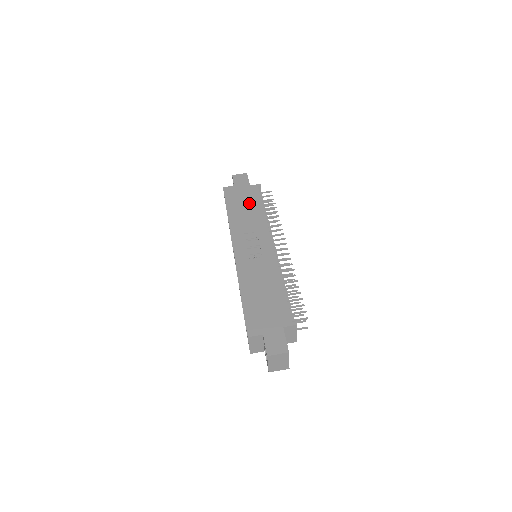
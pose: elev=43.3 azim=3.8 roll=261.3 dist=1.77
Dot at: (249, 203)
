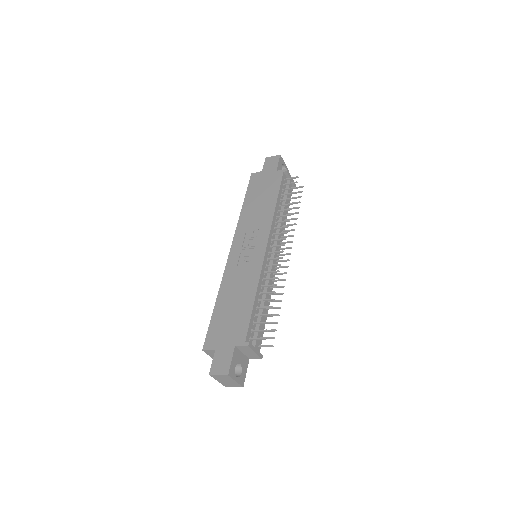
Dot at: (266, 193)
